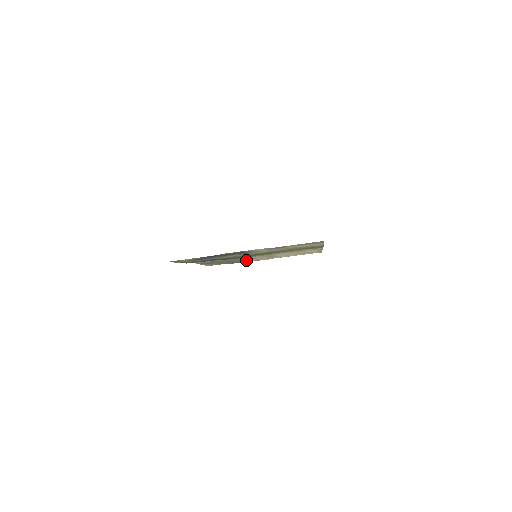
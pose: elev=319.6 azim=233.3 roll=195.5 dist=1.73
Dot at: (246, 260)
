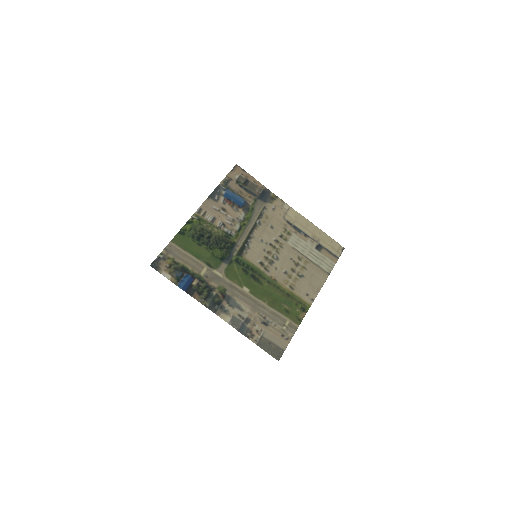
Dot at: (266, 211)
